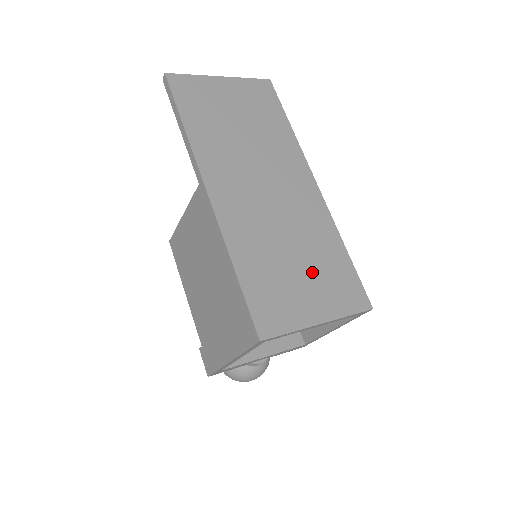
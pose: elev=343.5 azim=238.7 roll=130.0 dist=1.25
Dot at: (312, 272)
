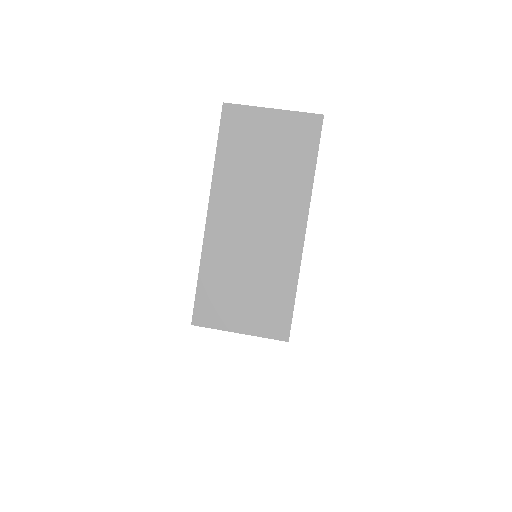
Dot at: (255, 298)
